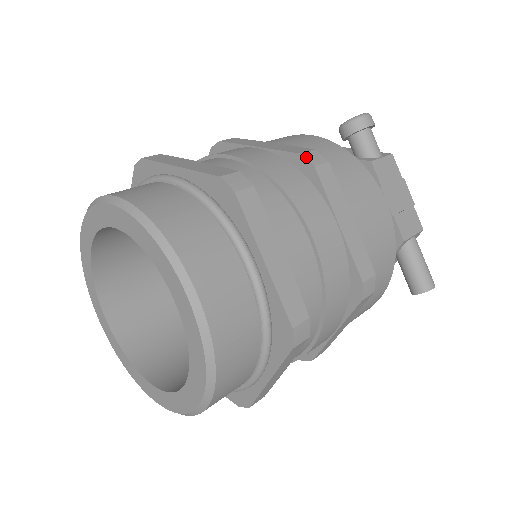
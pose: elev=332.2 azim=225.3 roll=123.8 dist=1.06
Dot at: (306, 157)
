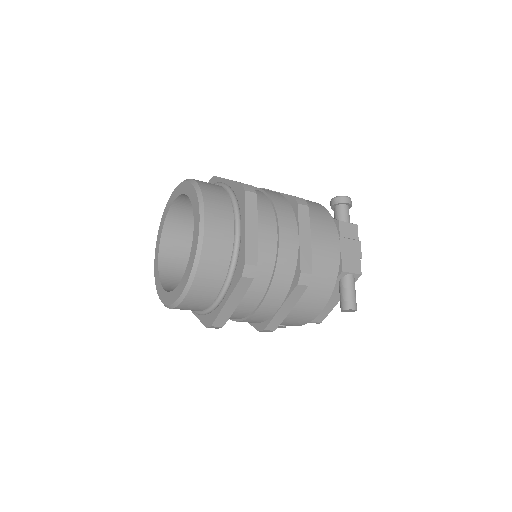
Dot at: (296, 198)
